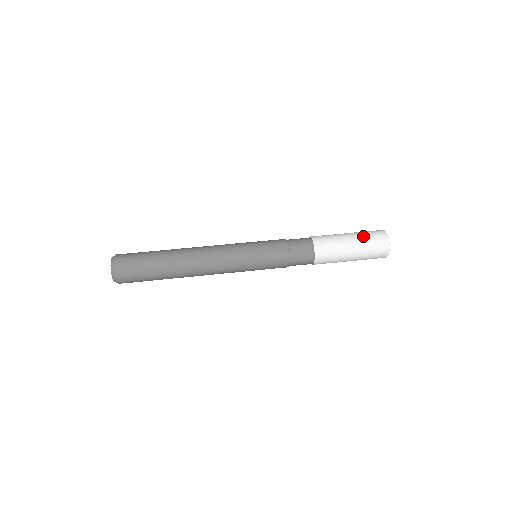
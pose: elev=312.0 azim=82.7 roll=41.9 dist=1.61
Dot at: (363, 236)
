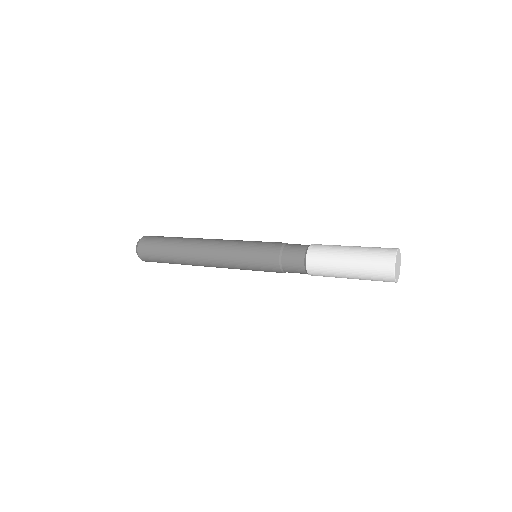
Dot at: (367, 249)
